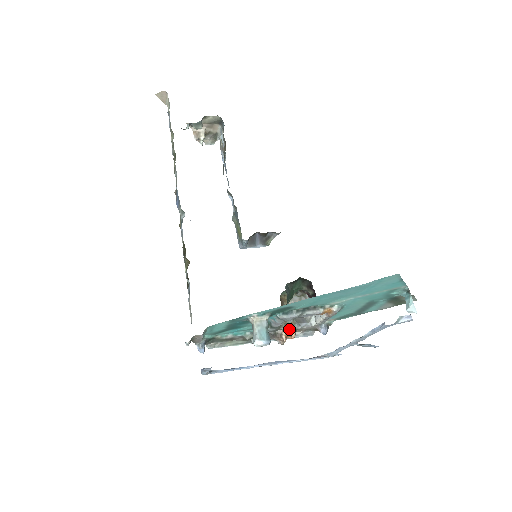
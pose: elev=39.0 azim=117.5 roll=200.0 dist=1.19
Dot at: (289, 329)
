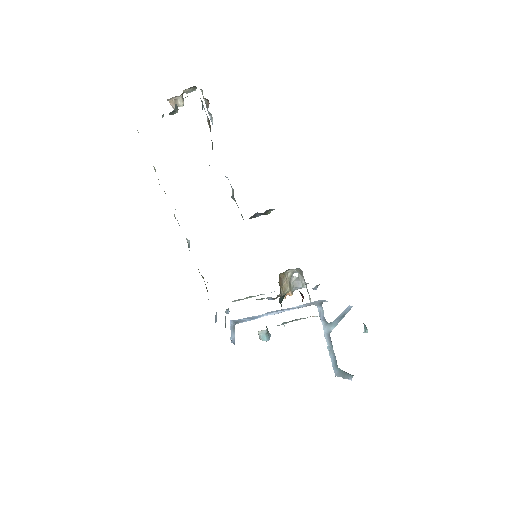
Dot at: (288, 294)
